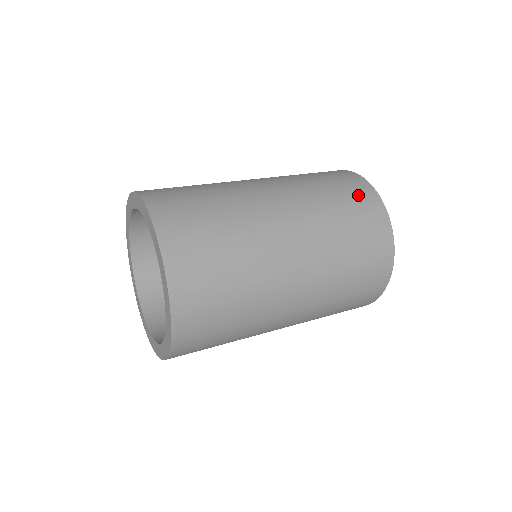
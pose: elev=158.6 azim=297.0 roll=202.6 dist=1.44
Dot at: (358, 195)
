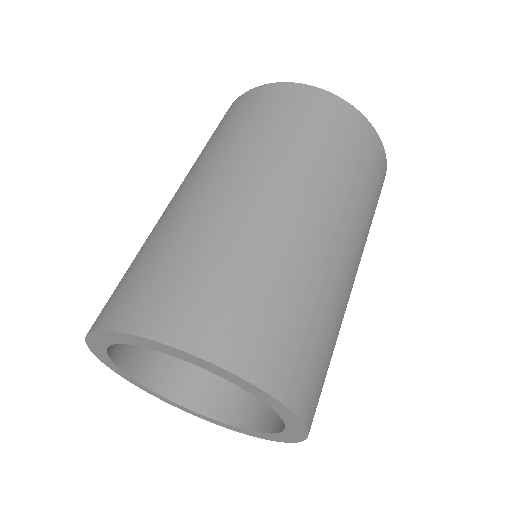
Dot at: (375, 161)
